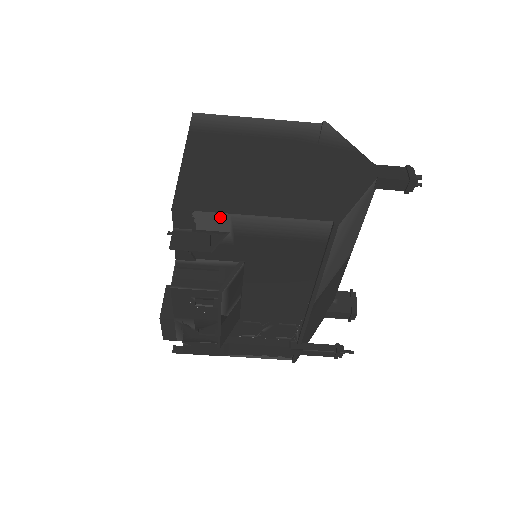
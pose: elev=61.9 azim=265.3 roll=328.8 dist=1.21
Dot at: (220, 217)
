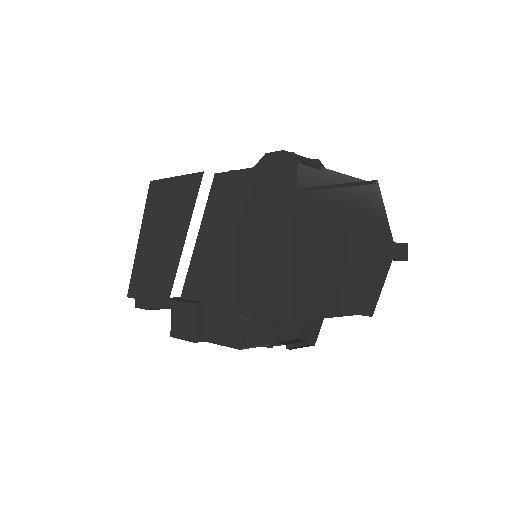
Dot at: (314, 318)
